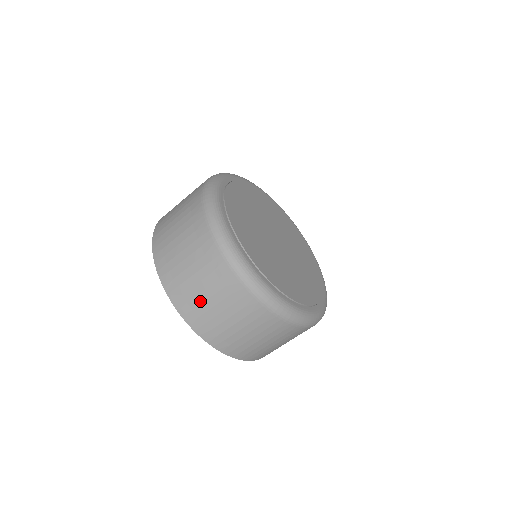
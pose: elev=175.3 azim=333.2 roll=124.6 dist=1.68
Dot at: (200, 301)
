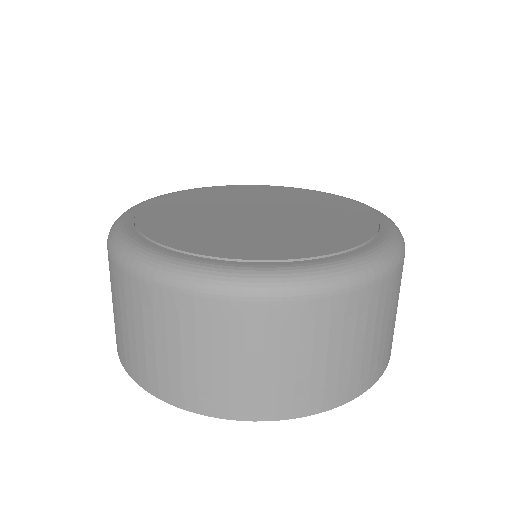
Dot at: (164, 362)
